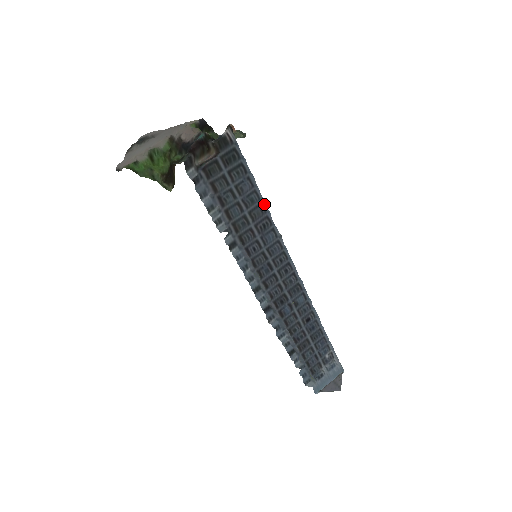
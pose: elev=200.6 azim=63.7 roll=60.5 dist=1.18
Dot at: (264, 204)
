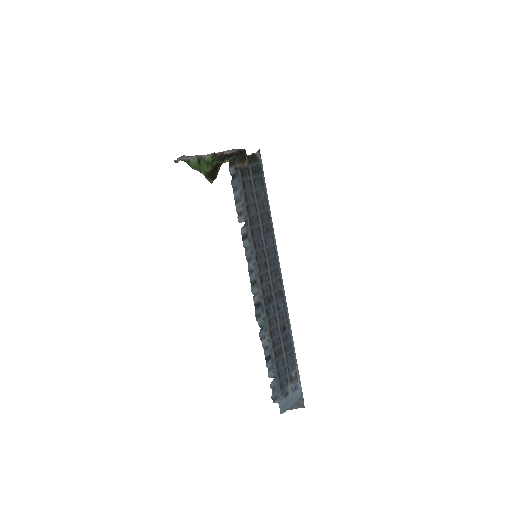
Dot at: (270, 213)
